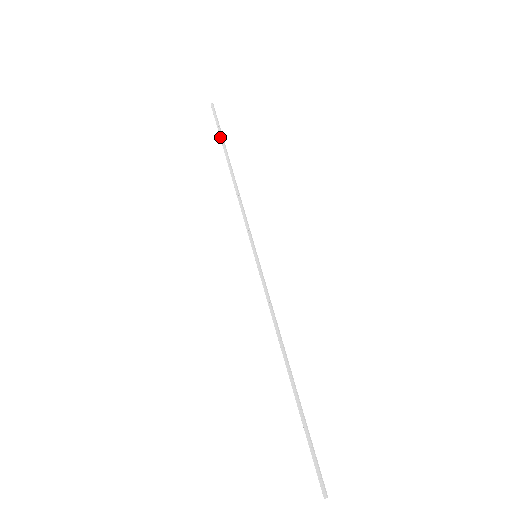
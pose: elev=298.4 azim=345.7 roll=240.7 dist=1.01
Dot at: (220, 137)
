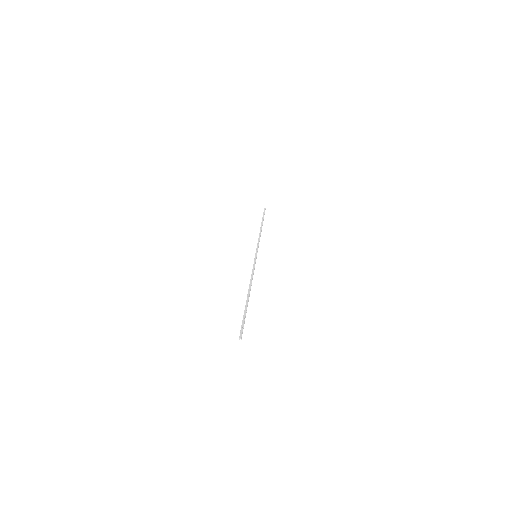
Dot at: (262, 218)
